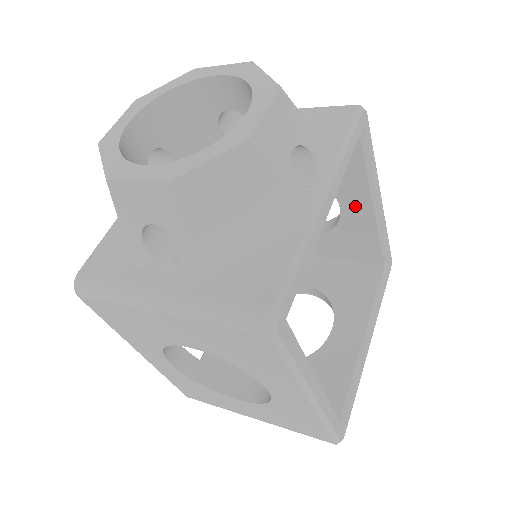
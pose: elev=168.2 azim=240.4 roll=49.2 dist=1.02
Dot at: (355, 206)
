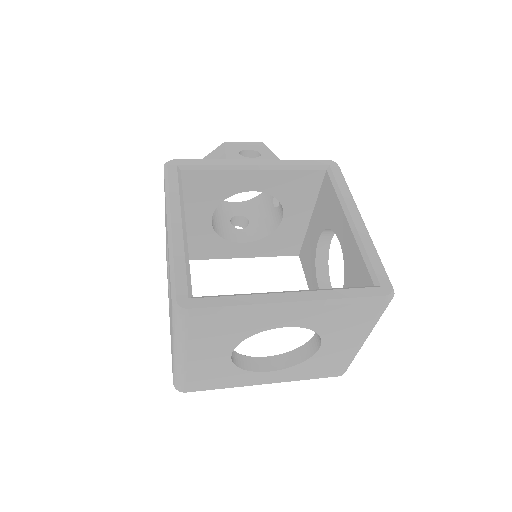
Dot at: (343, 231)
